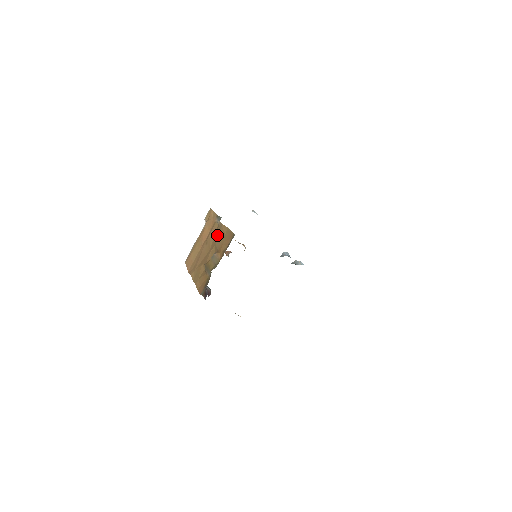
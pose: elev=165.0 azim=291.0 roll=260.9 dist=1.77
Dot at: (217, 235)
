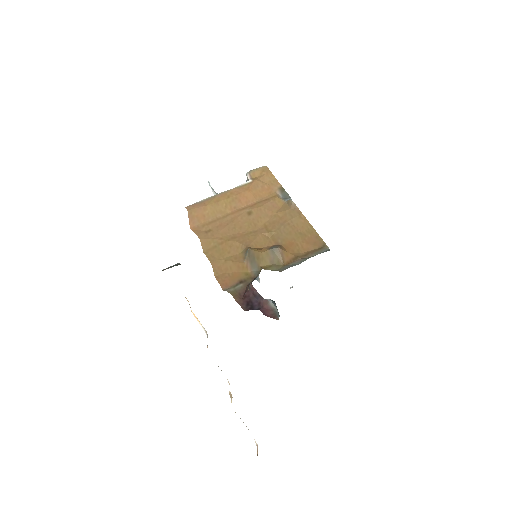
Dot at: (282, 219)
